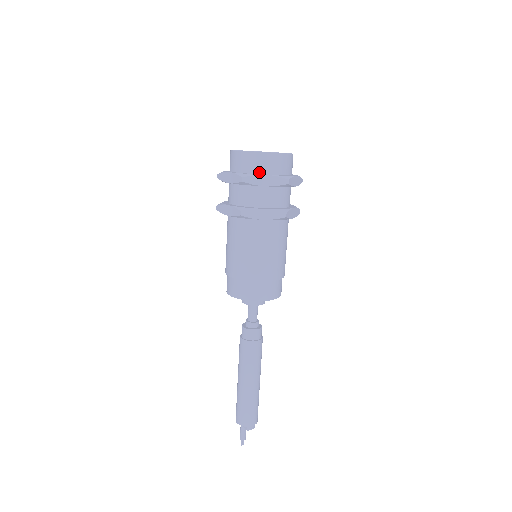
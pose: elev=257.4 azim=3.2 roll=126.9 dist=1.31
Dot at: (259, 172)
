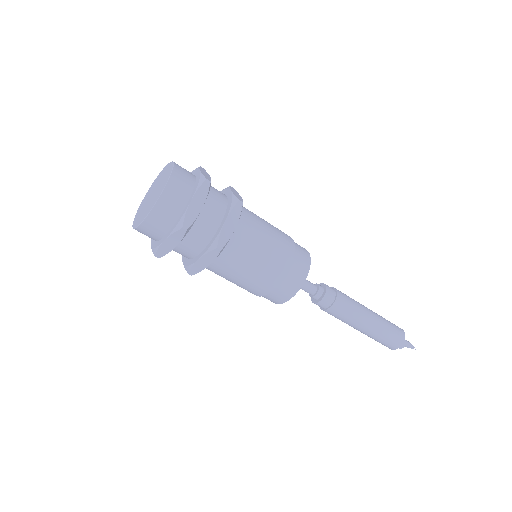
Dot at: (160, 237)
